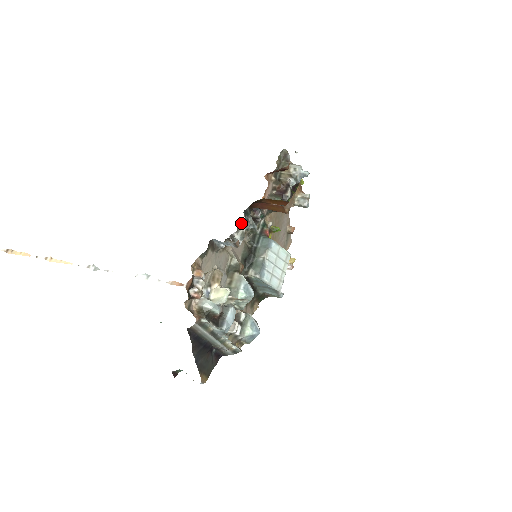
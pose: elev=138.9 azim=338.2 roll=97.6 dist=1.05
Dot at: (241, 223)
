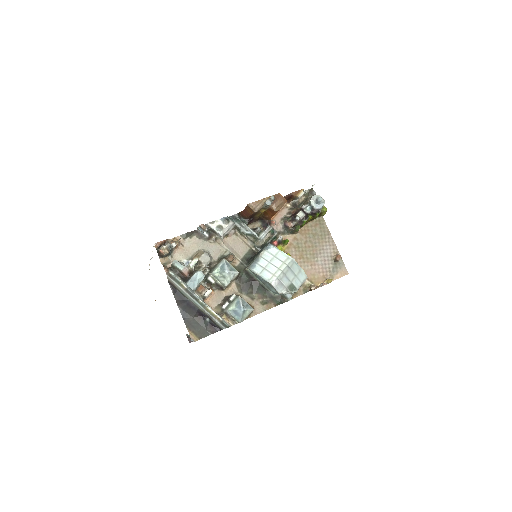
Dot at: (237, 228)
